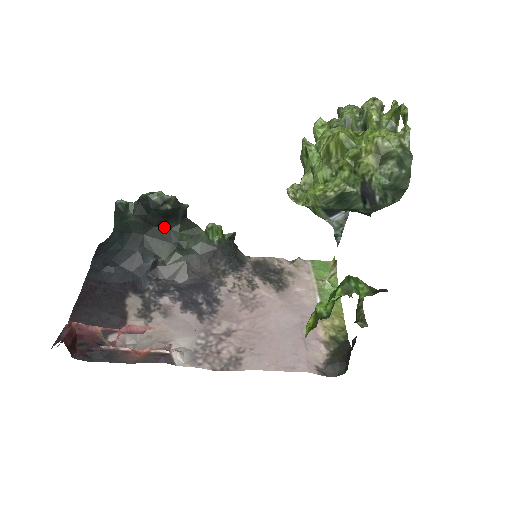
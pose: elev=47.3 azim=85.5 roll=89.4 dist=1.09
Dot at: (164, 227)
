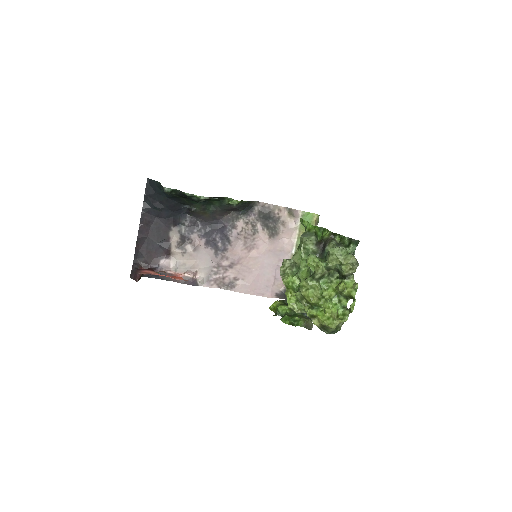
Dot at: occluded
